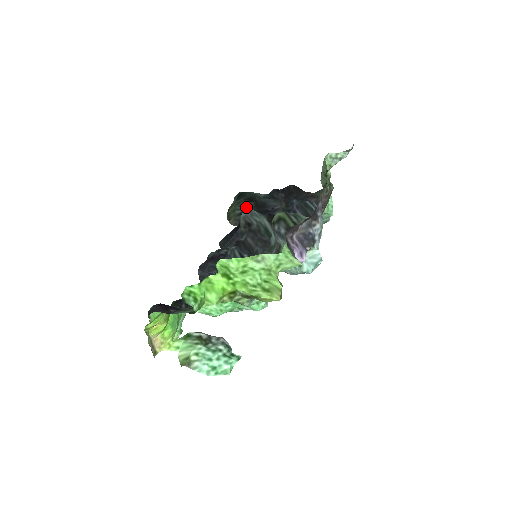
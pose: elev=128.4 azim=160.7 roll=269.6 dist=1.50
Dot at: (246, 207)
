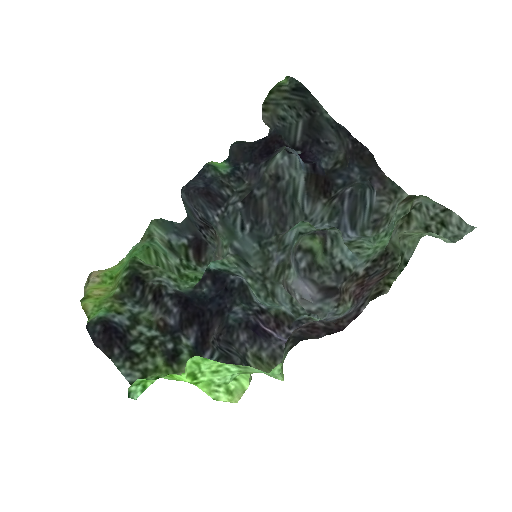
Dot at: (296, 114)
